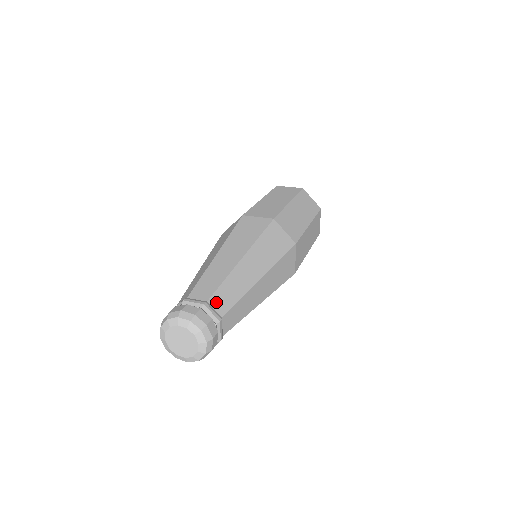
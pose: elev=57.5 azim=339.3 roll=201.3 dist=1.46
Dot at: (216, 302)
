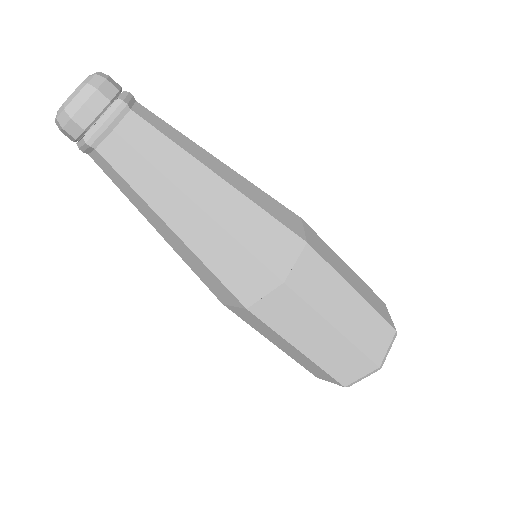
Dot at: (144, 110)
